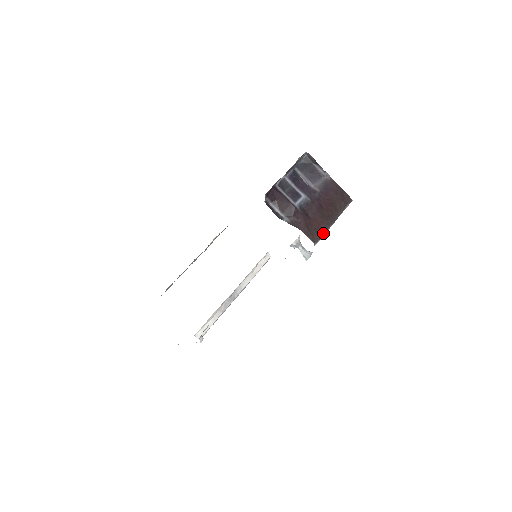
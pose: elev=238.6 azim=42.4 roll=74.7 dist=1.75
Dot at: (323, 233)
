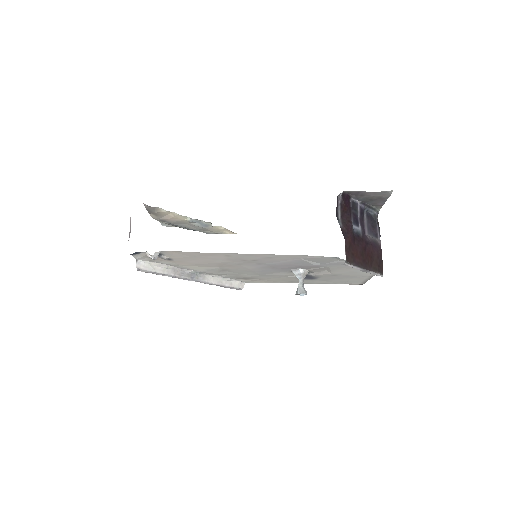
Dot at: (355, 264)
